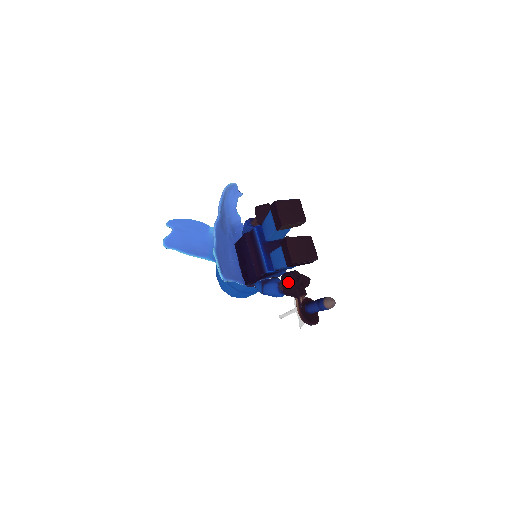
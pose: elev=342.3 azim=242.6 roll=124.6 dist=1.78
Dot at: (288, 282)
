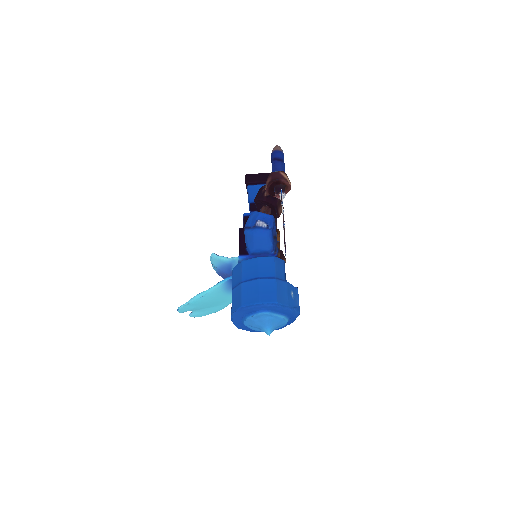
Dot at: occluded
